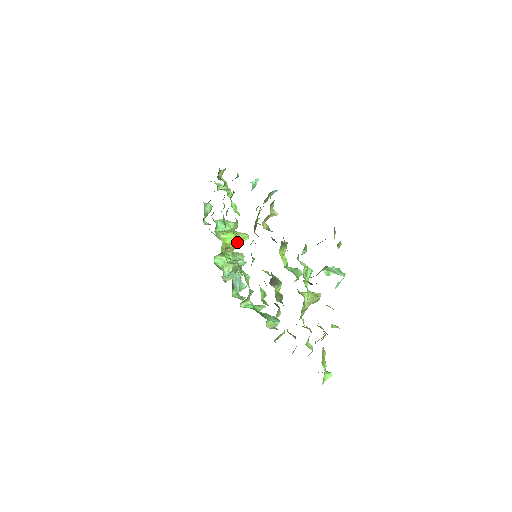
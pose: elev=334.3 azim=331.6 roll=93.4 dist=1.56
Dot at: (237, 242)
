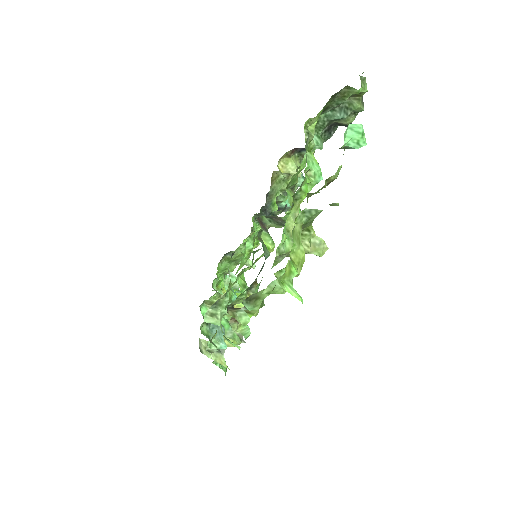
Dot at: occluded
